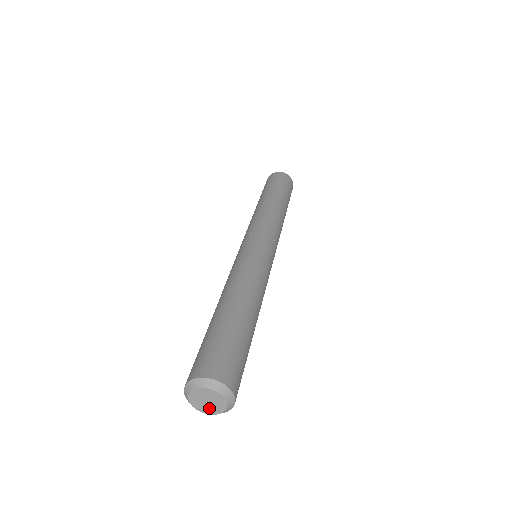
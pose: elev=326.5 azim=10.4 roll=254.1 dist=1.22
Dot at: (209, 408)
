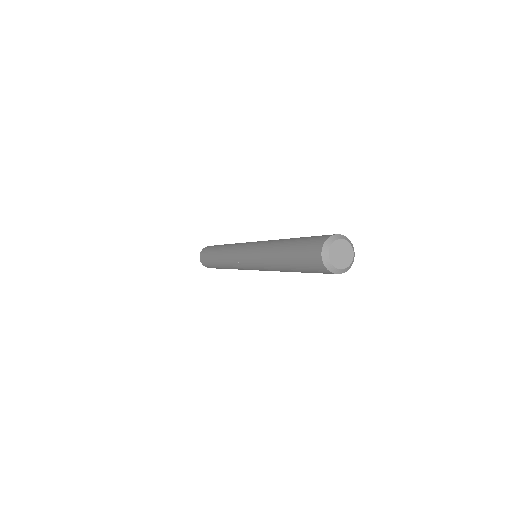
Dot at: (339, 261)
